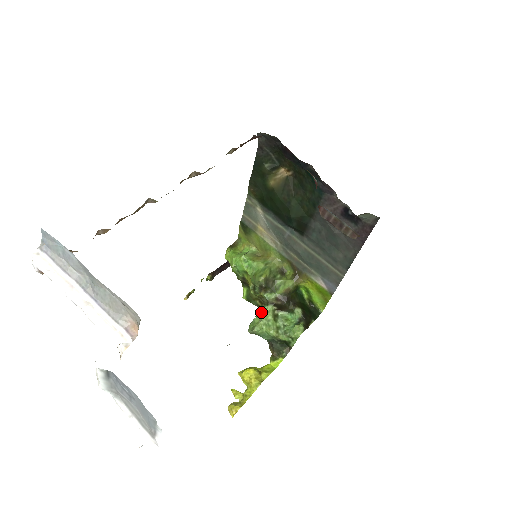
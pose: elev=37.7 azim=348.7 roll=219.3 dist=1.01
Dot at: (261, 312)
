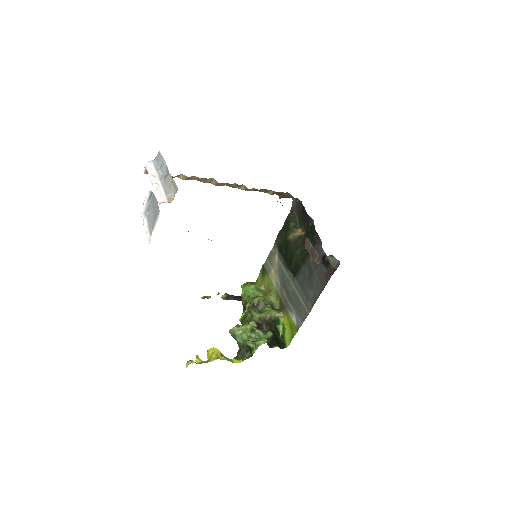
Dot at: occluded
